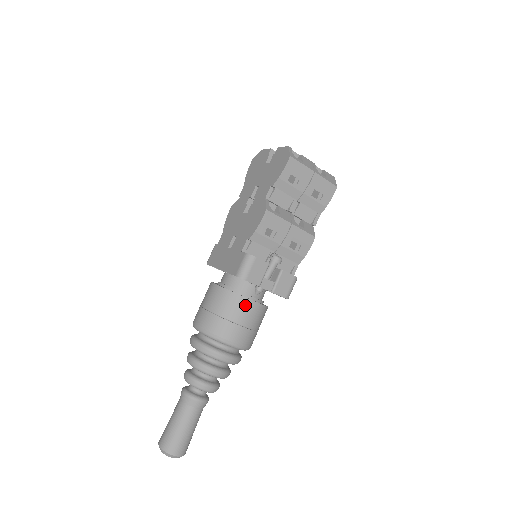
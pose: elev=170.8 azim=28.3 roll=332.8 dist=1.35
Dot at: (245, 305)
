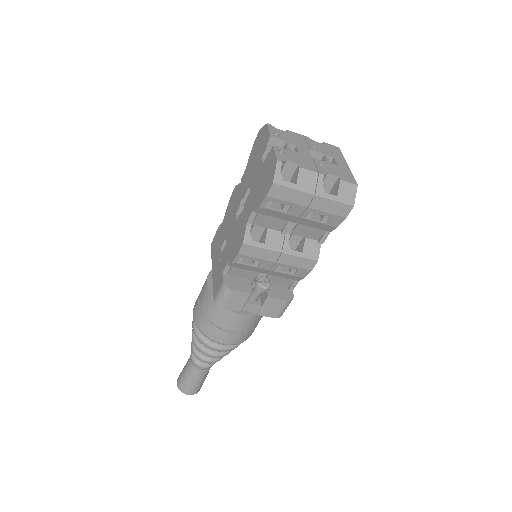
Dot at: (232, 317)
